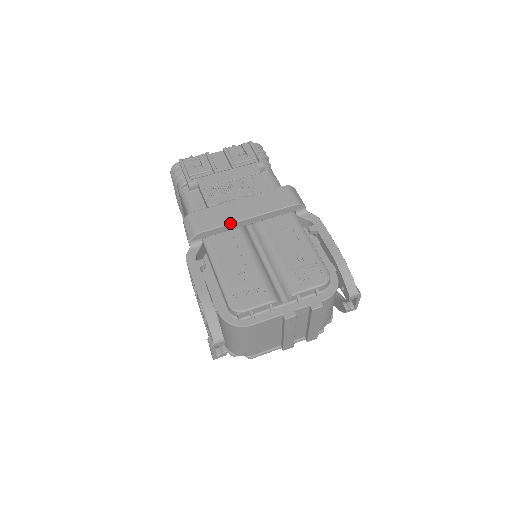
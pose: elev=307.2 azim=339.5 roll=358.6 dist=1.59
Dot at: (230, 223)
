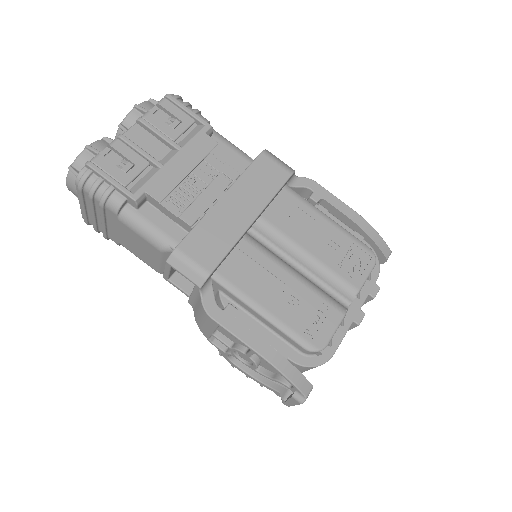
Dot at: (238, 239)
